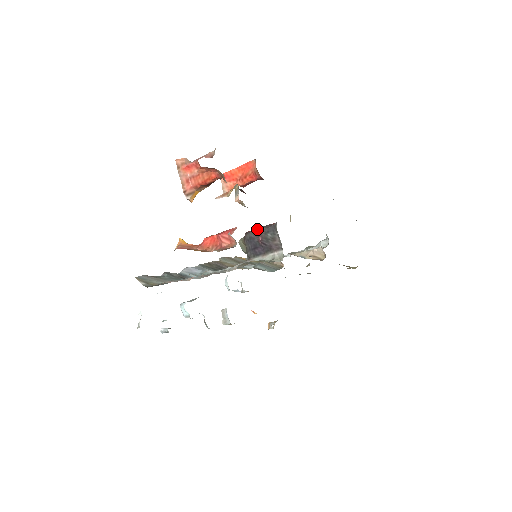
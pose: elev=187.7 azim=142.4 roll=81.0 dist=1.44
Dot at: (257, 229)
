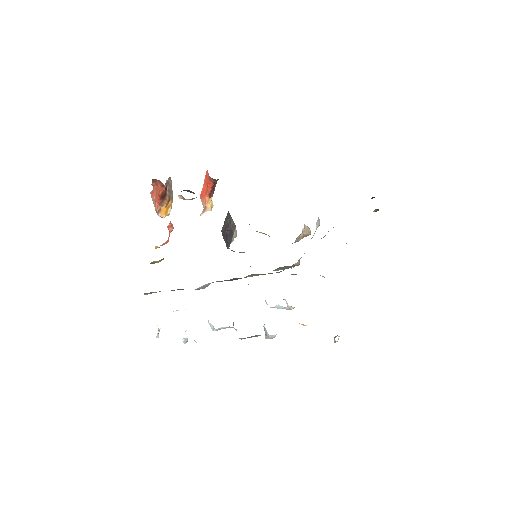
Dot at: (224, 222)
